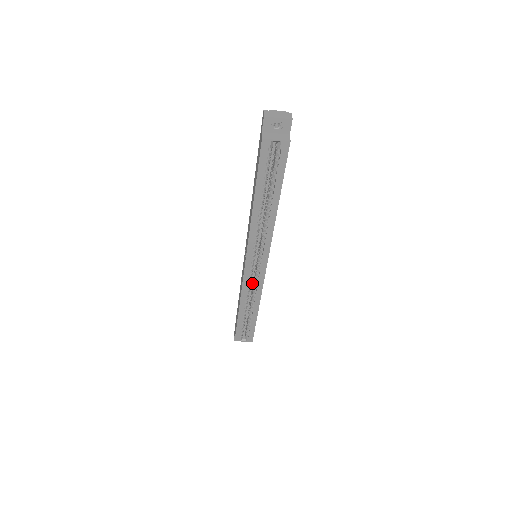
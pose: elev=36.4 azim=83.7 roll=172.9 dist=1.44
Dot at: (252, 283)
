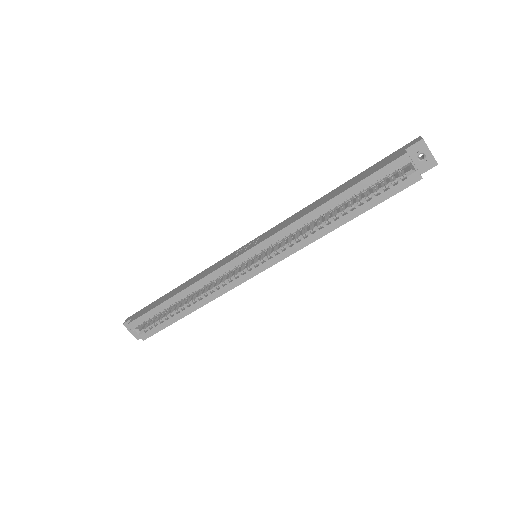
Dot at: occluded
